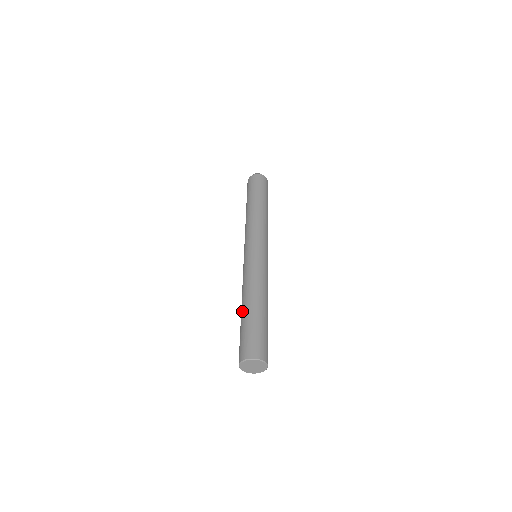
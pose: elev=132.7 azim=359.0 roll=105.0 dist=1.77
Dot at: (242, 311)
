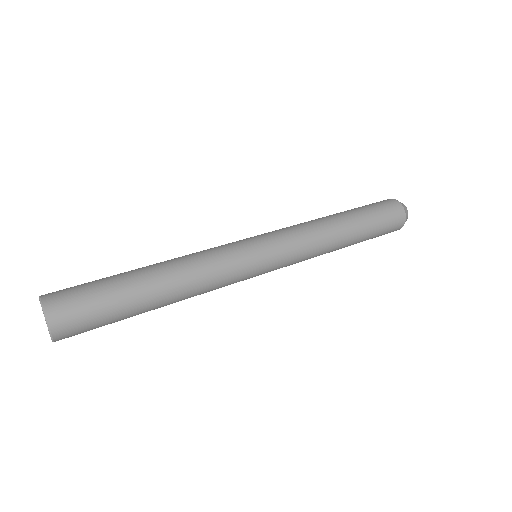
Dot at: (138, 268)
